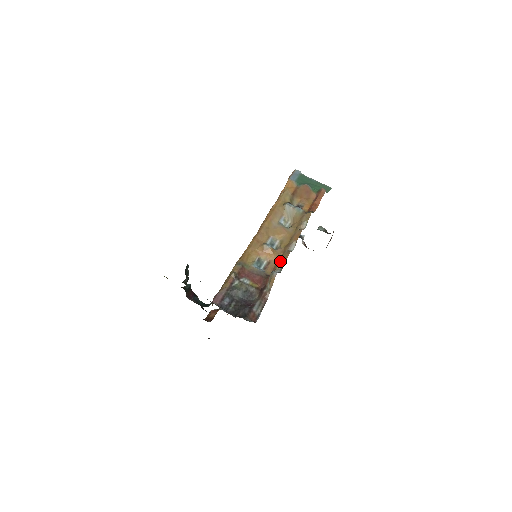
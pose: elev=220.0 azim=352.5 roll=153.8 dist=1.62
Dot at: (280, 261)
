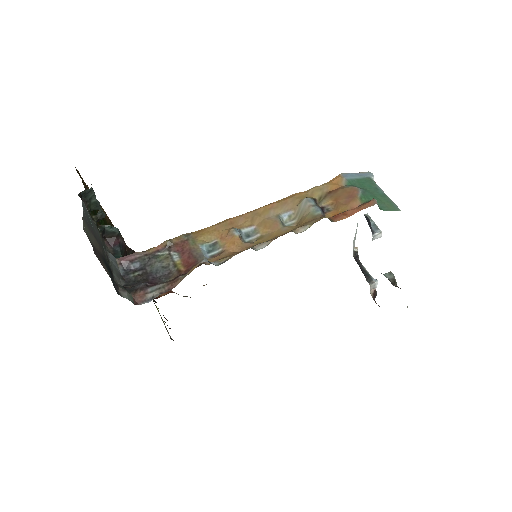
Dot at: (232, 254)
